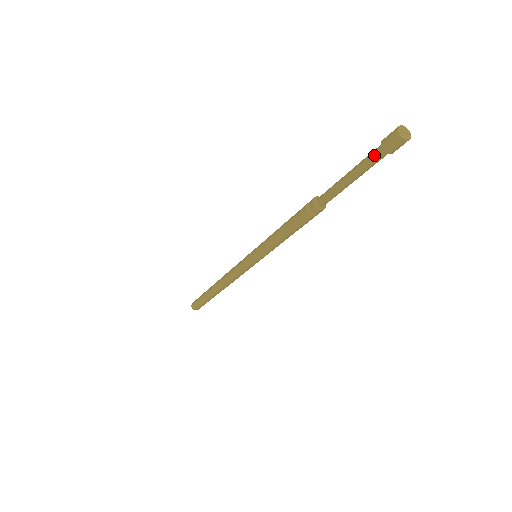
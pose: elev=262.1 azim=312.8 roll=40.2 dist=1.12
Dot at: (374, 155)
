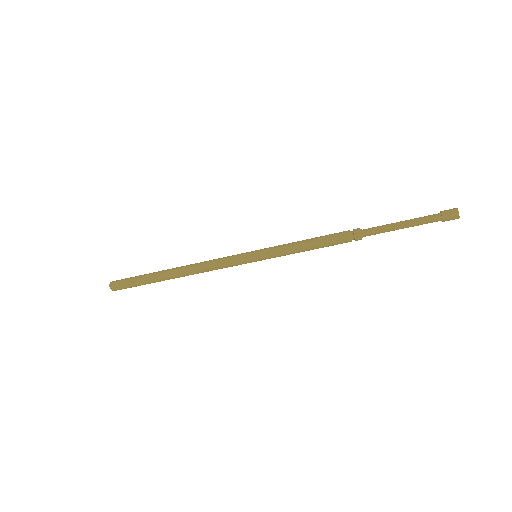
Dot at: (432, 220)
